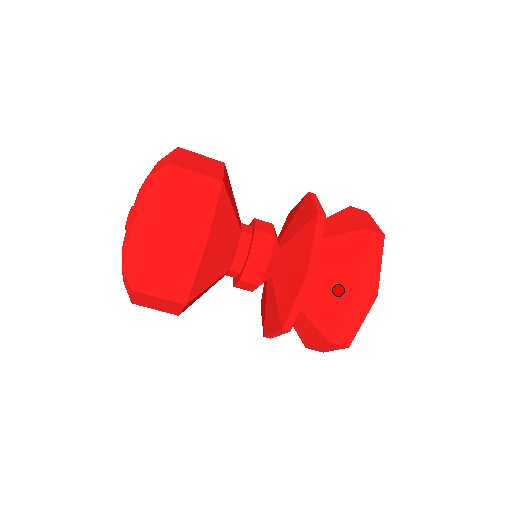
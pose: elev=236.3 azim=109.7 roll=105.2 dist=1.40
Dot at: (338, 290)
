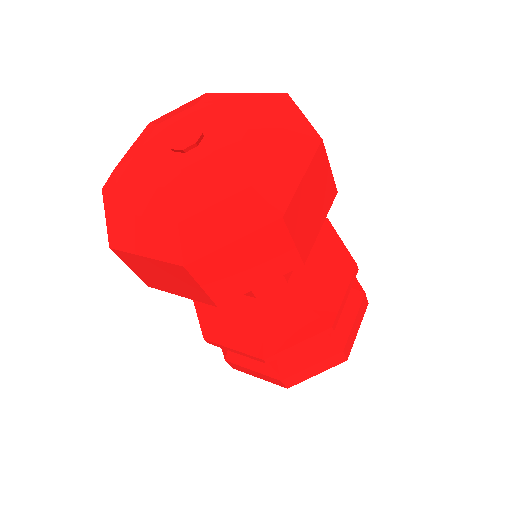
Dot at: (350, 293)
